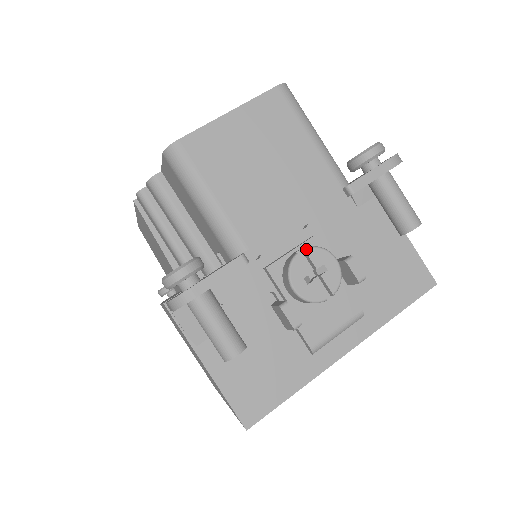
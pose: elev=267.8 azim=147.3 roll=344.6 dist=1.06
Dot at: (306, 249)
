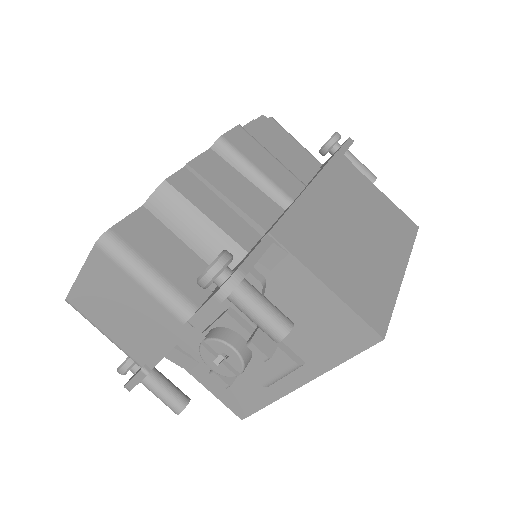
Dot at: (205, 341)
